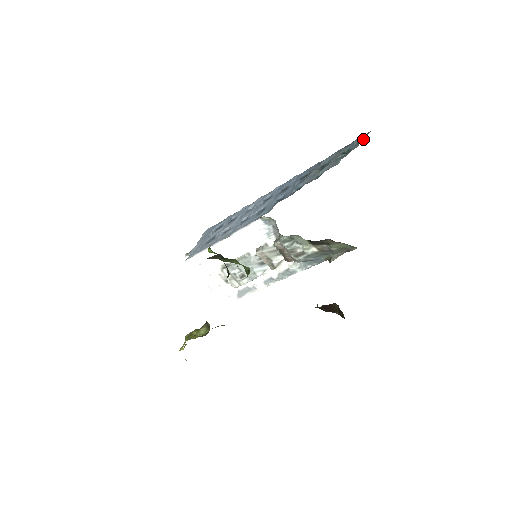
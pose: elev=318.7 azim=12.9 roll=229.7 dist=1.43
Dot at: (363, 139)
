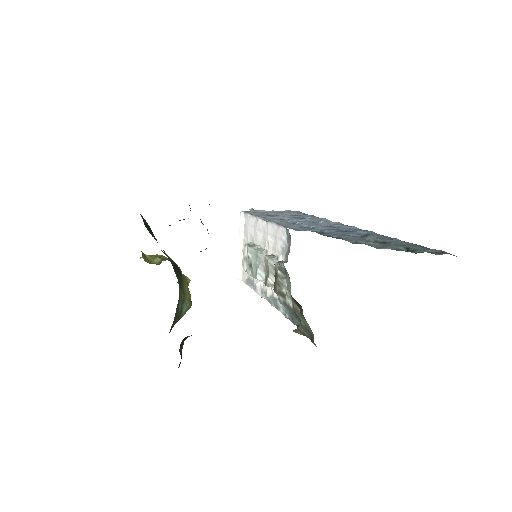
Dot at: occluded
